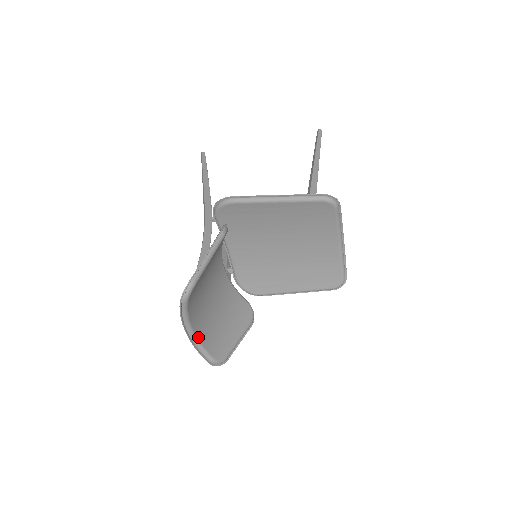
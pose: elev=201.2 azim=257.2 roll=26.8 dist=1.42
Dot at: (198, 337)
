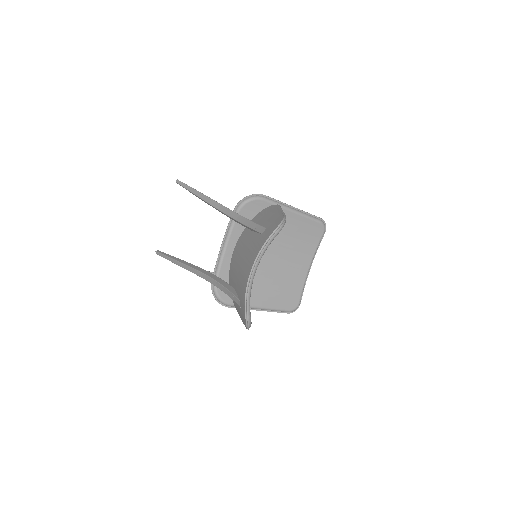
Dot at: (251, 285)
